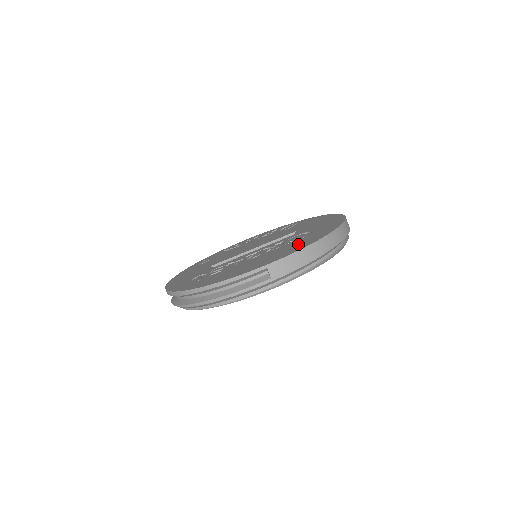
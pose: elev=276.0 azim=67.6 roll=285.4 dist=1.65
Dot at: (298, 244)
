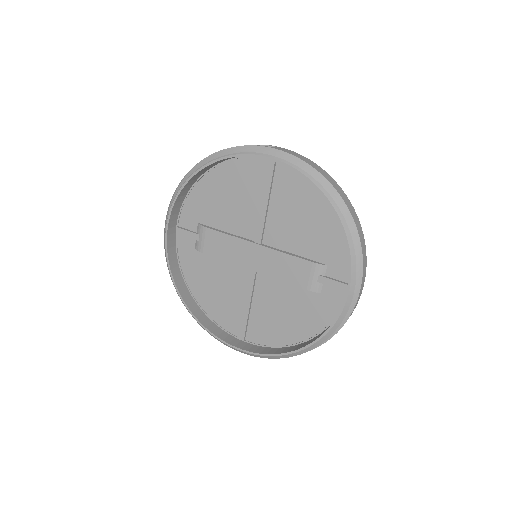
Dot at: occluded
